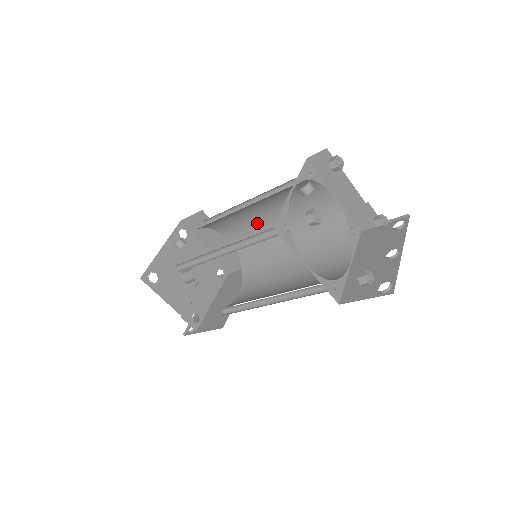
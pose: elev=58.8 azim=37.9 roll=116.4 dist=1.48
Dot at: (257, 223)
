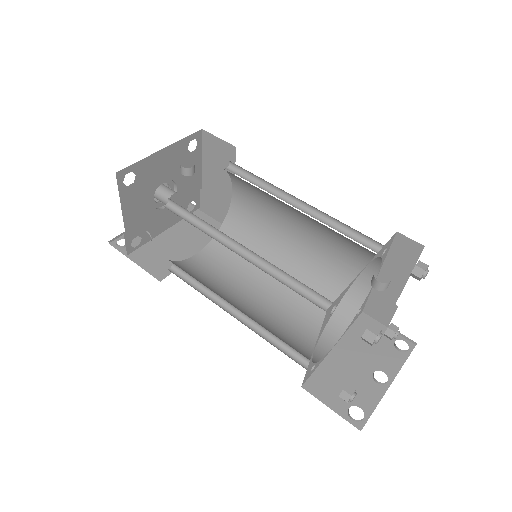
Dot at: (279, 214)
